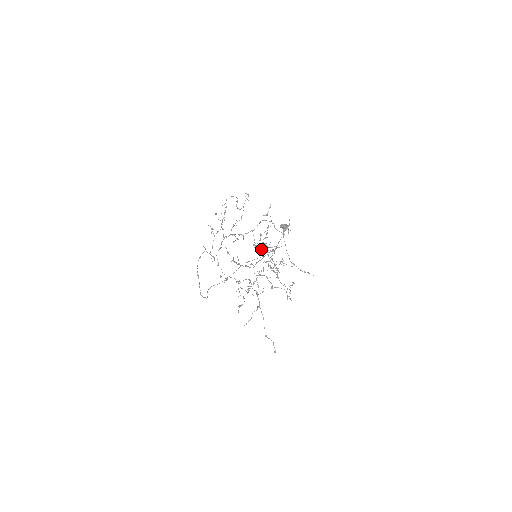
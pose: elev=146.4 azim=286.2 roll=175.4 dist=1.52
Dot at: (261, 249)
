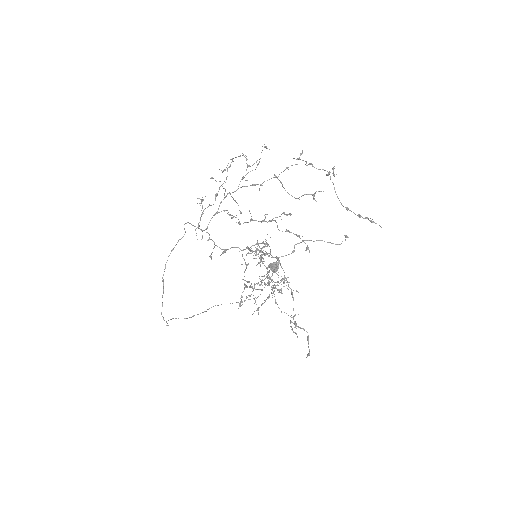
Dot at: (259, 257)
